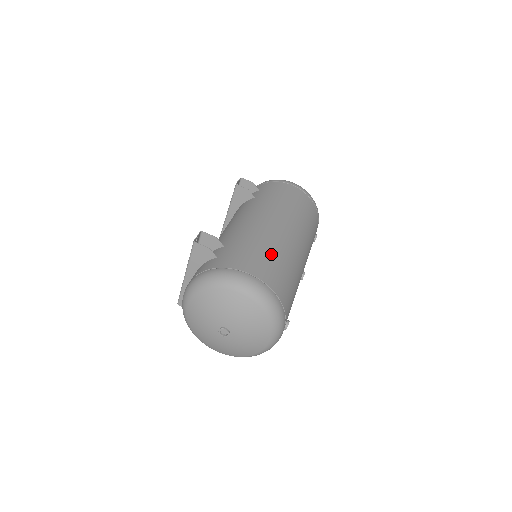
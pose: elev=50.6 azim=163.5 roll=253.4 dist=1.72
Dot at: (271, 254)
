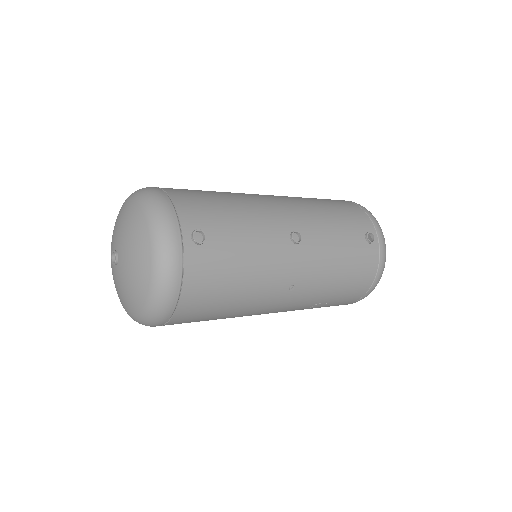
Dot at: occluded
